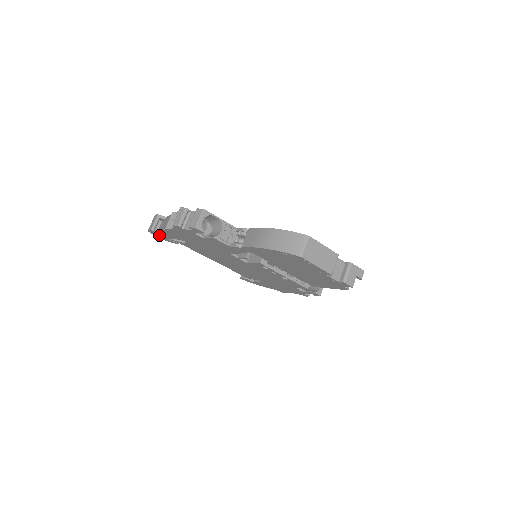
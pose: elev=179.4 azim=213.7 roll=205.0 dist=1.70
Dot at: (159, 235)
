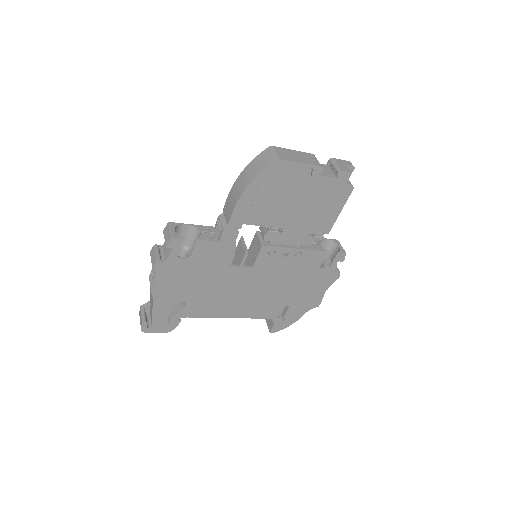
Dot at: (155, 325)
